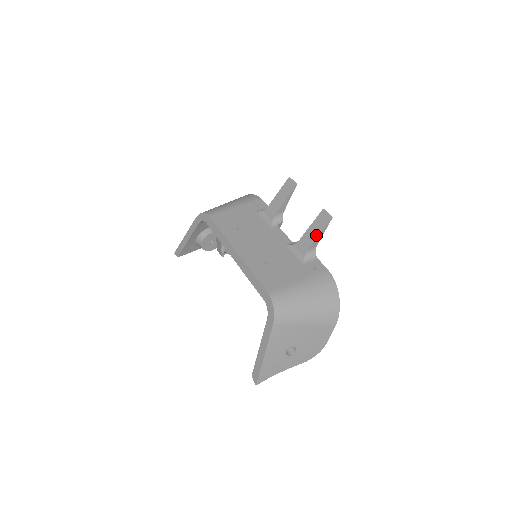
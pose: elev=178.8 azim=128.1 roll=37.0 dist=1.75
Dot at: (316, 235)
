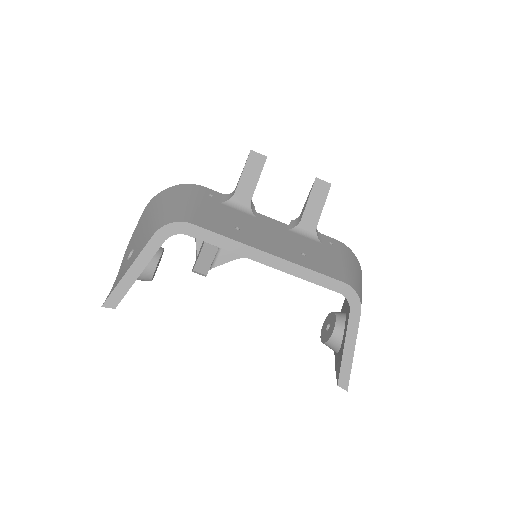
Dot at: (321, 208)
